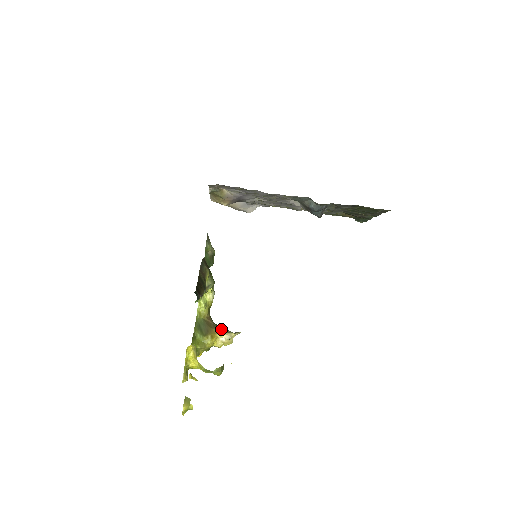
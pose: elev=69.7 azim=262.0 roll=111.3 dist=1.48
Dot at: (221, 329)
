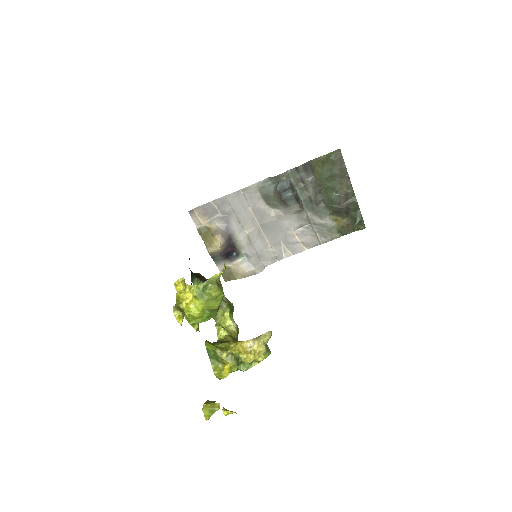
Dot at: occluded
